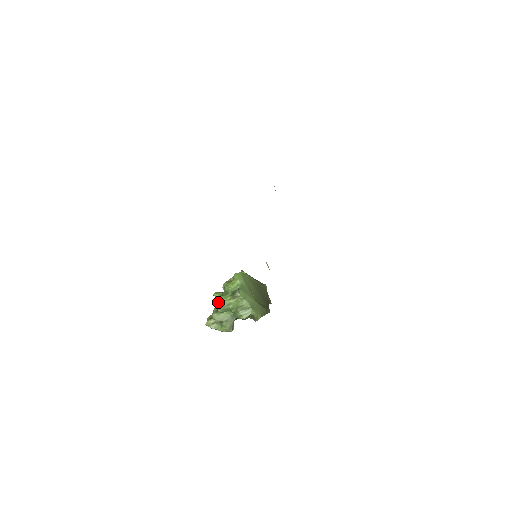
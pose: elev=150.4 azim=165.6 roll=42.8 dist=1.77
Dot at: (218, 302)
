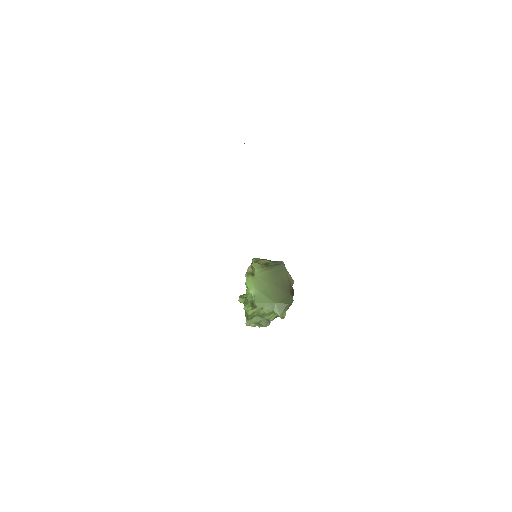
Dot at: occluded
